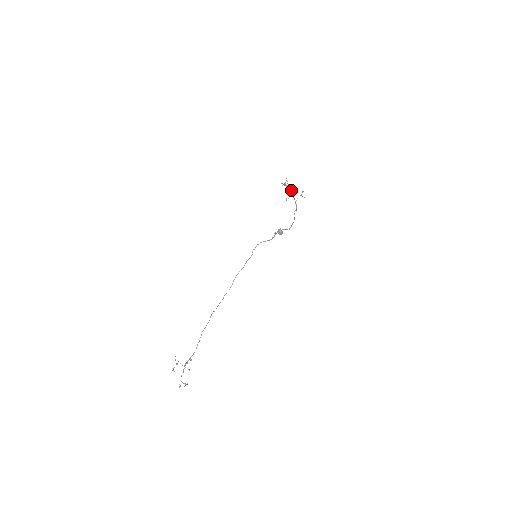
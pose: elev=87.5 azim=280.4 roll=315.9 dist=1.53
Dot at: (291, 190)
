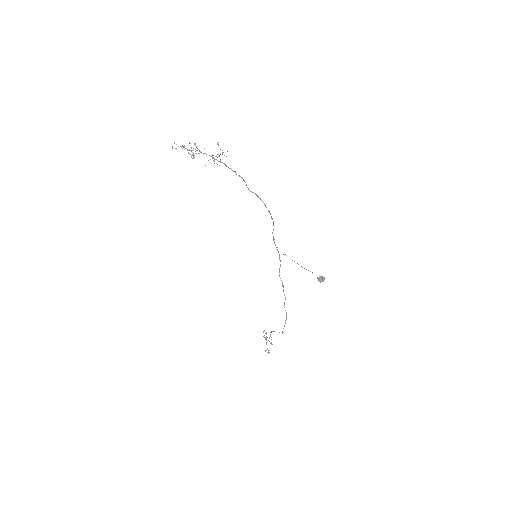
Dot at: occluded
